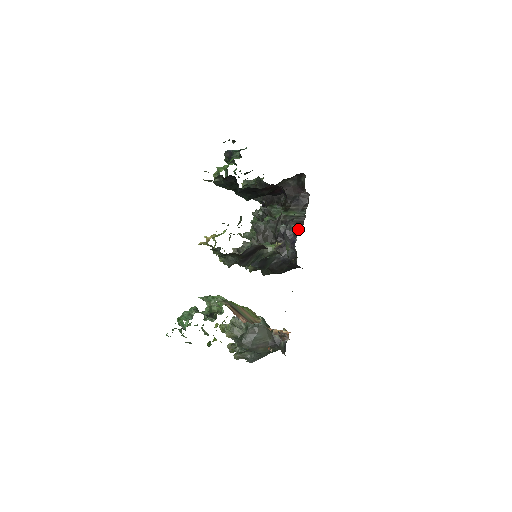
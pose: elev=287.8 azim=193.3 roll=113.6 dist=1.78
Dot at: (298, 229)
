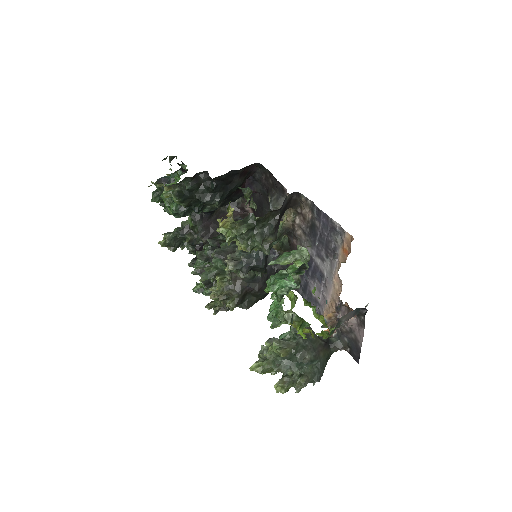
Dot at: occluded
